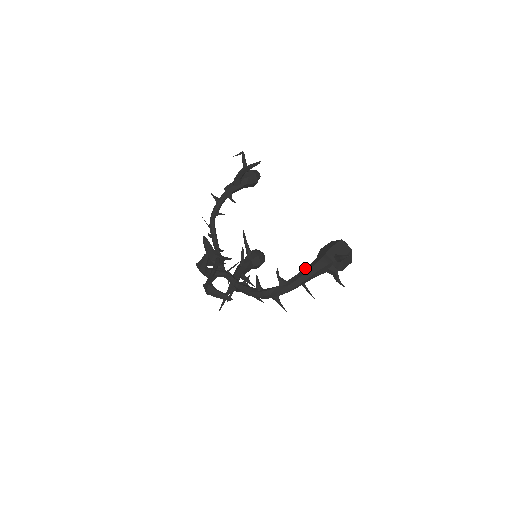
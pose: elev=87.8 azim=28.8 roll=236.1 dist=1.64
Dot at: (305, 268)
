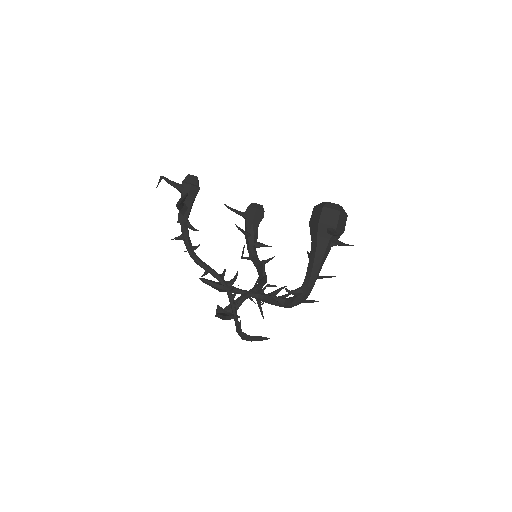
Dot at: (308, 264)
